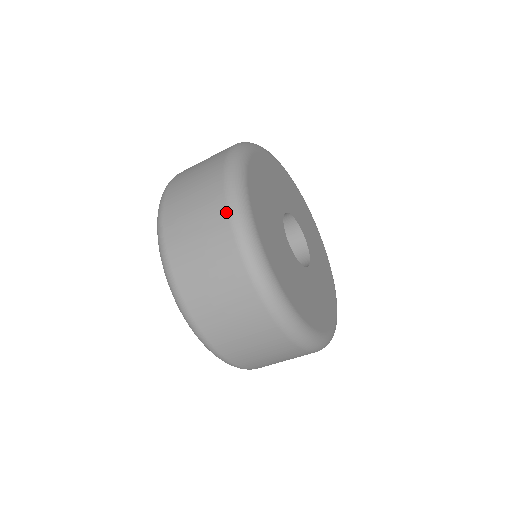
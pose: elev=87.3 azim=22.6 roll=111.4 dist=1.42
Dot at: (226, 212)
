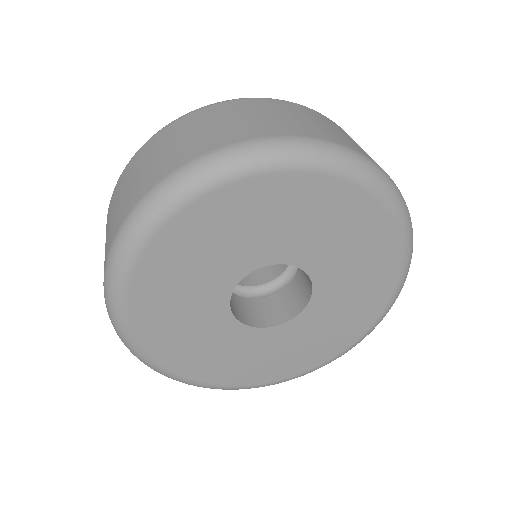
Dot at: (117, 230)
